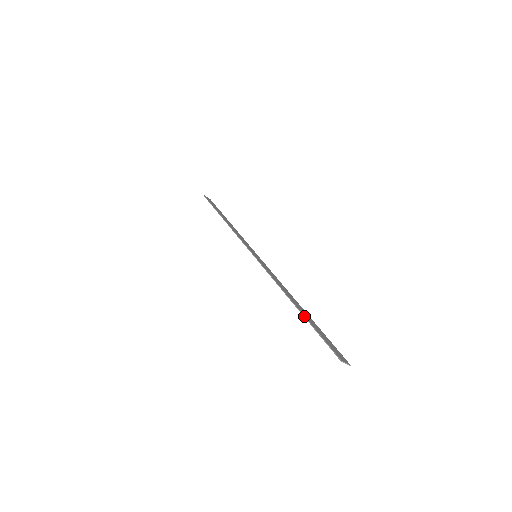
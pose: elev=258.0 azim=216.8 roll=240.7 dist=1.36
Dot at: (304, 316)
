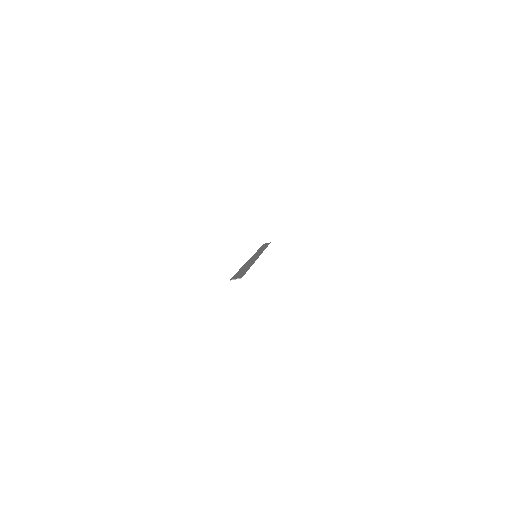
Dot at: occluded
